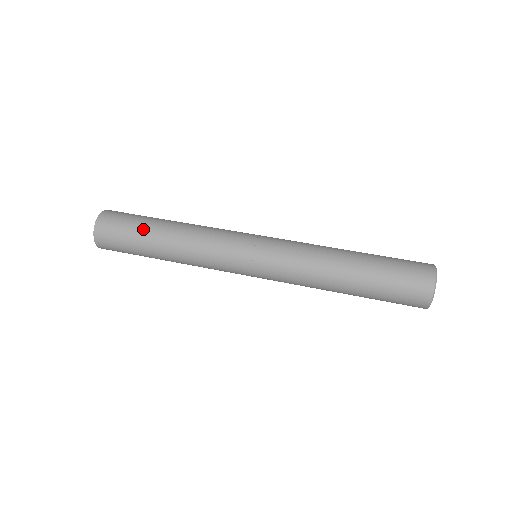
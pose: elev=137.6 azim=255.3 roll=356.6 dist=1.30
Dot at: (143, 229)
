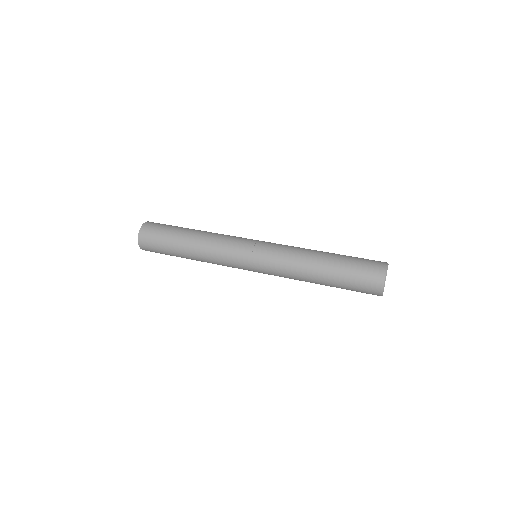
Dot at: (173, 238)
